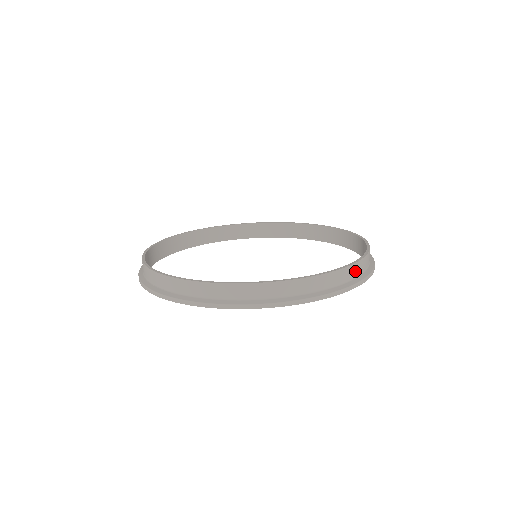
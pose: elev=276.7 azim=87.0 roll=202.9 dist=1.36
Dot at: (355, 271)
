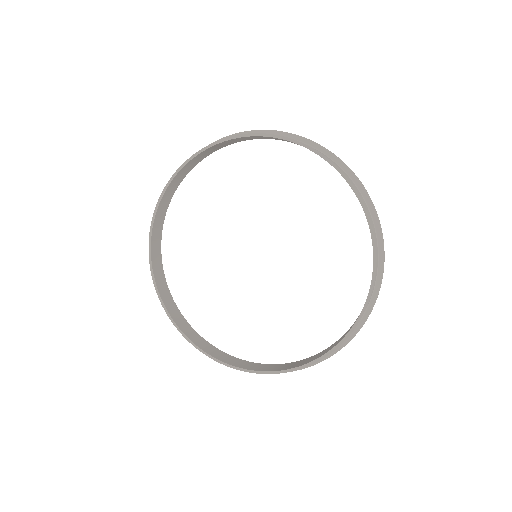
Dot at: (369, 302)
